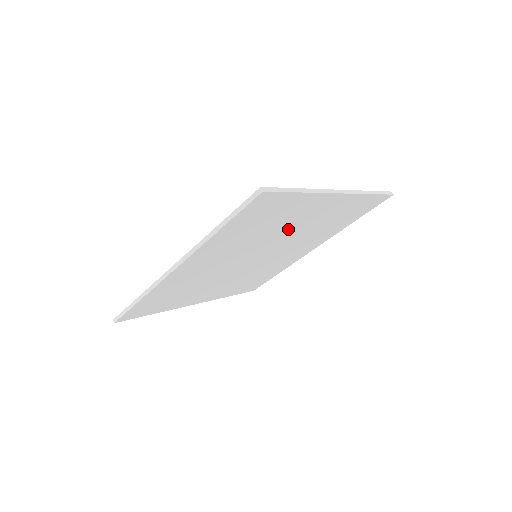
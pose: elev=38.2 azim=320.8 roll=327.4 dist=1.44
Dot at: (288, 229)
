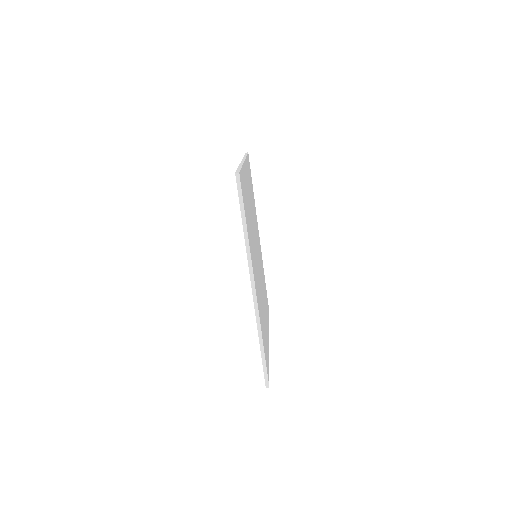
Dot at: (251, 213)
